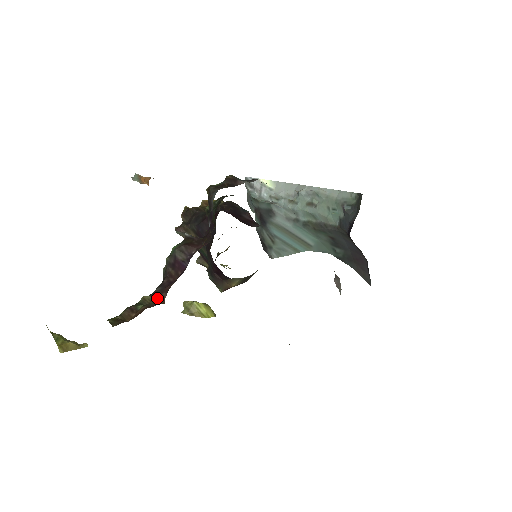
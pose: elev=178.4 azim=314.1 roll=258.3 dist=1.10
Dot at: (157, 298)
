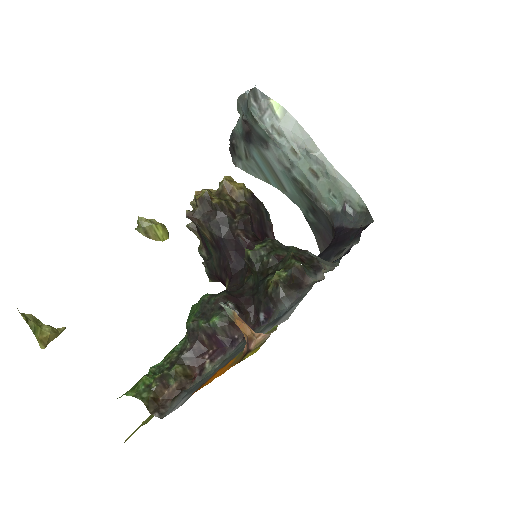
Dot at: (187, 368)
